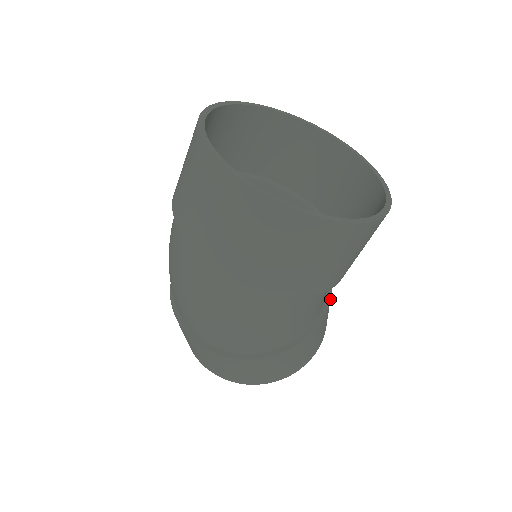
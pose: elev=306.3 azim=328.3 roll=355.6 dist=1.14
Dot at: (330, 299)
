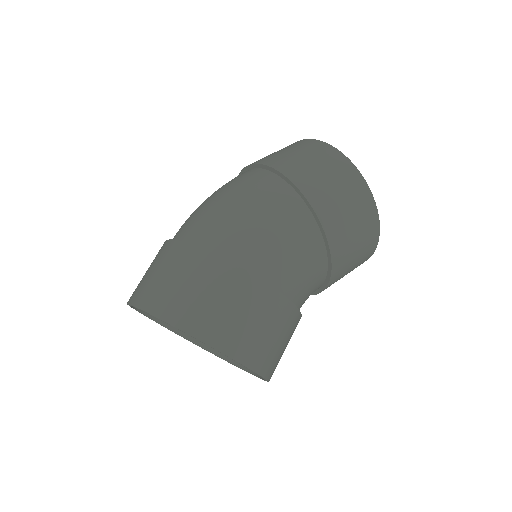
Dot at: (299, 315)
